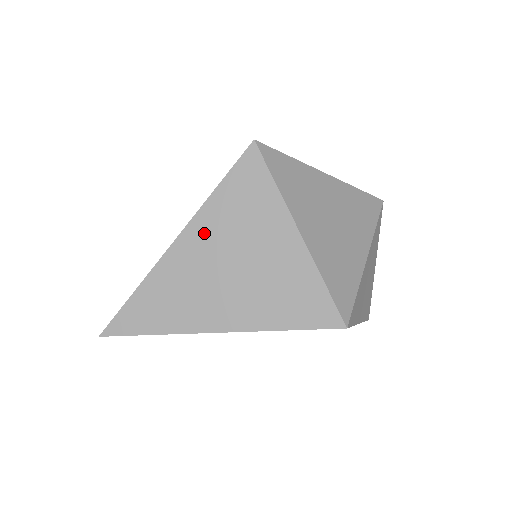
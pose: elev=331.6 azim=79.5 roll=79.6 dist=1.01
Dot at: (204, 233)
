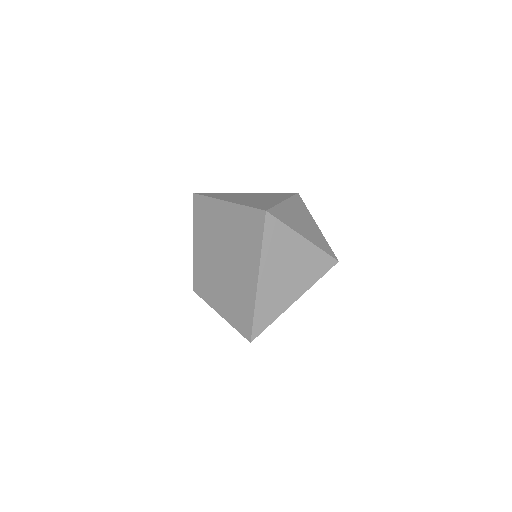
Dot at: (268, 265)
